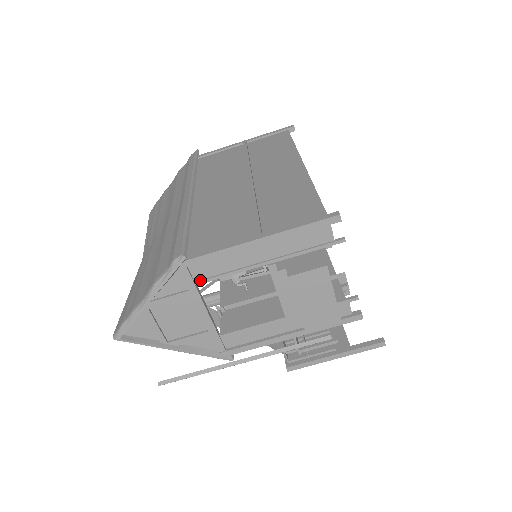
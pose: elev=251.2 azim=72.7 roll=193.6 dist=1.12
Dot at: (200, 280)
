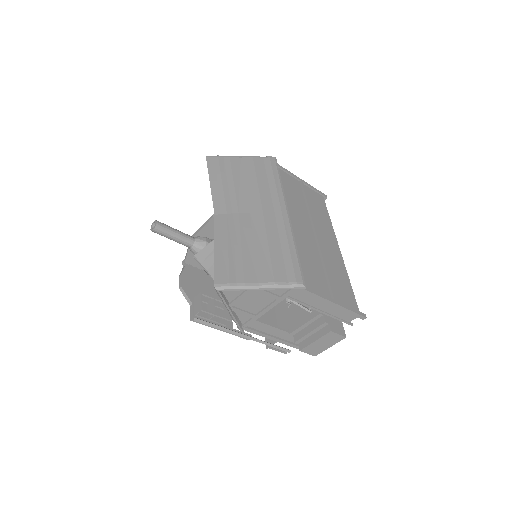
Dot at: (290, 297)
